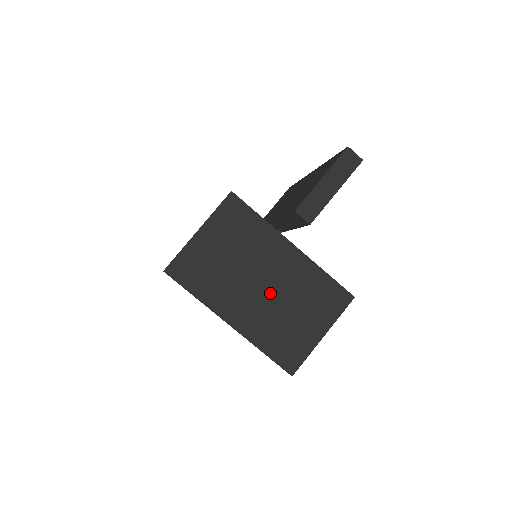
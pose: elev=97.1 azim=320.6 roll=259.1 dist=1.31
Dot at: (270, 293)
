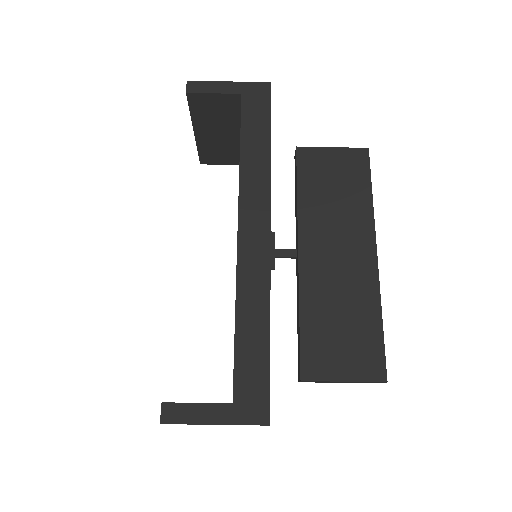
Dot at: occluded
